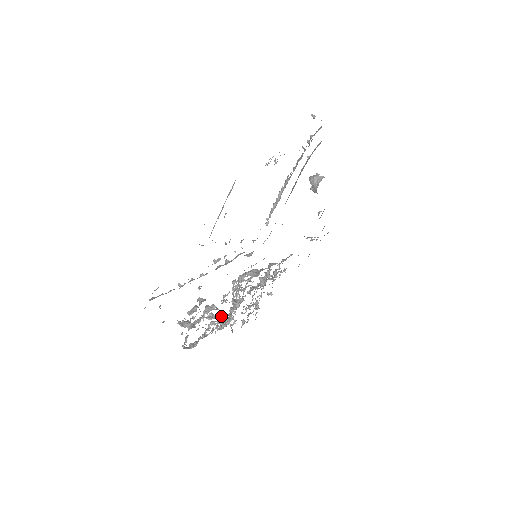
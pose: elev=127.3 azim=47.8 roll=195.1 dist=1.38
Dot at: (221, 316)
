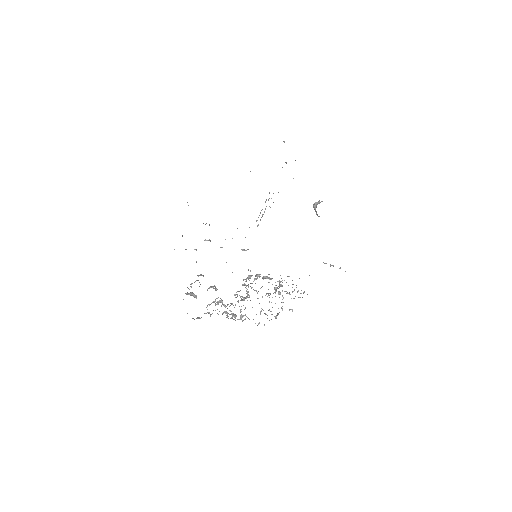
Dot at: (230, 305)
